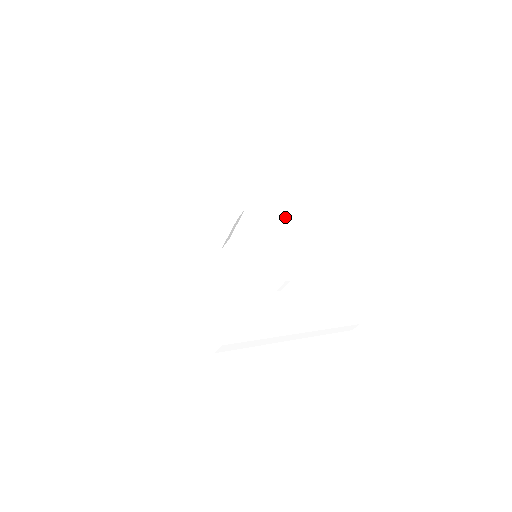
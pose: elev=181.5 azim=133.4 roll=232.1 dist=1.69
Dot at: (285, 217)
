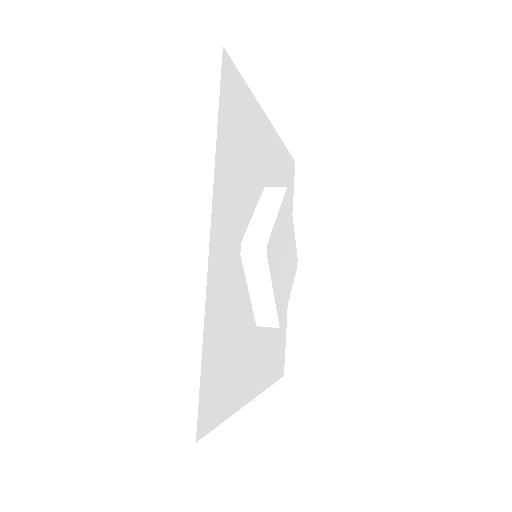
Dot at: (290, 197)
